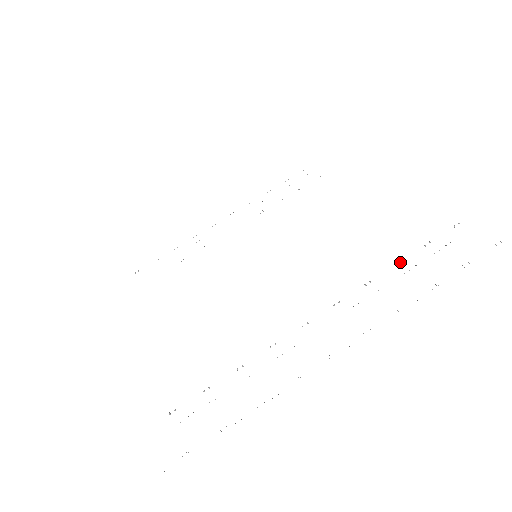
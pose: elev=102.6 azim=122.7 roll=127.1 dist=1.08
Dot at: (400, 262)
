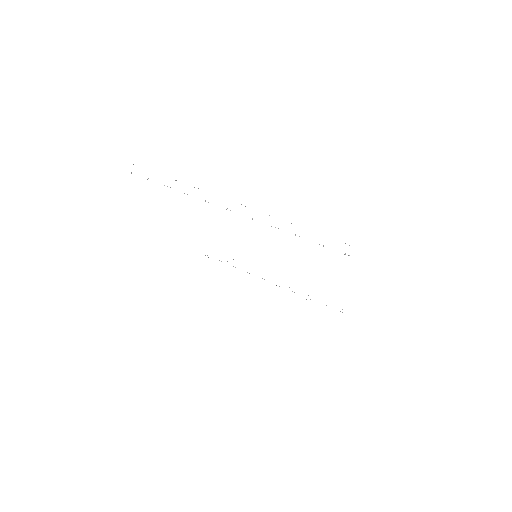
Dot at: occluded
